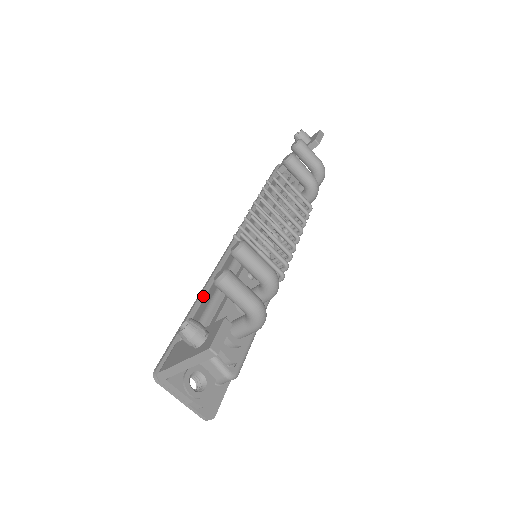
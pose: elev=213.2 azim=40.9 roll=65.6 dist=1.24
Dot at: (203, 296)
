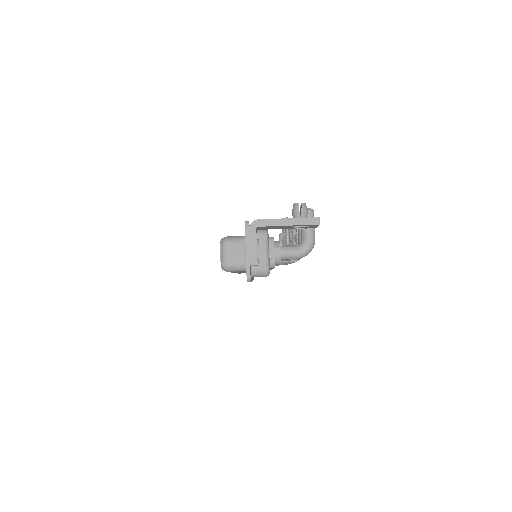
Dot at: occluded
